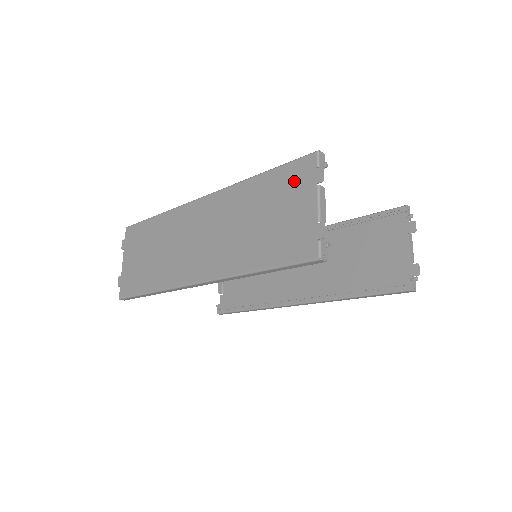
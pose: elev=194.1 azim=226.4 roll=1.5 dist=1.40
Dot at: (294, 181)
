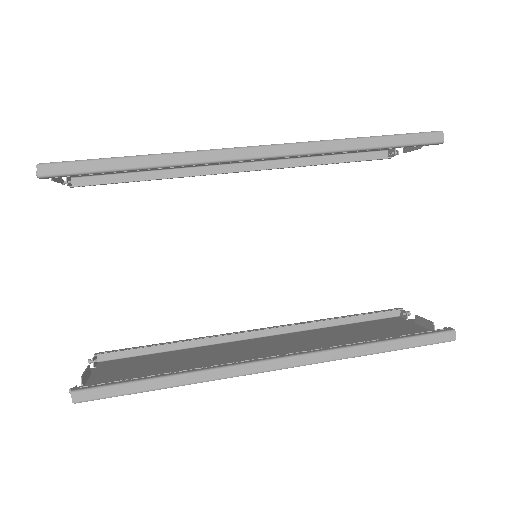
Dot at: occluded
